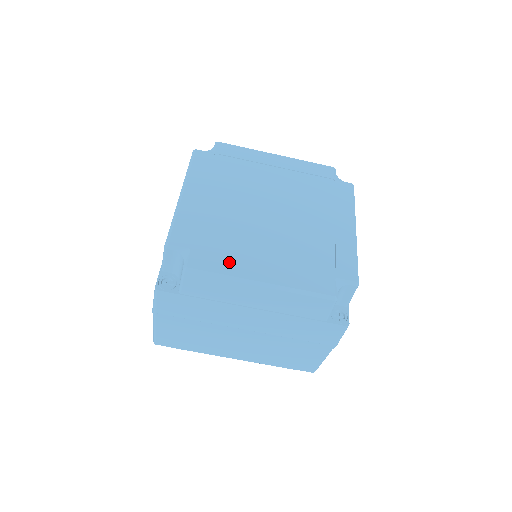
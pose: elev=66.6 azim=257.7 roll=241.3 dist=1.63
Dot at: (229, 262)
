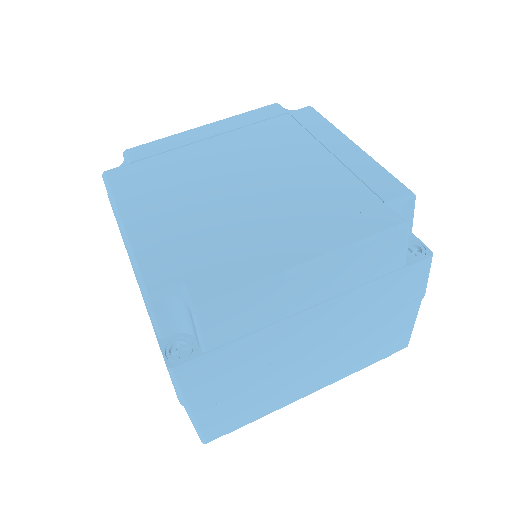
Dot at: (245, 265)
